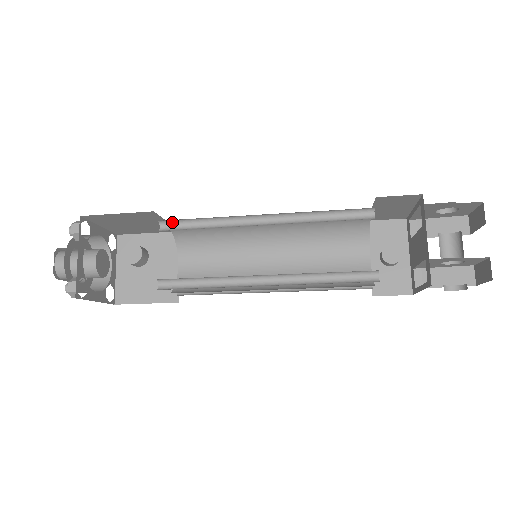
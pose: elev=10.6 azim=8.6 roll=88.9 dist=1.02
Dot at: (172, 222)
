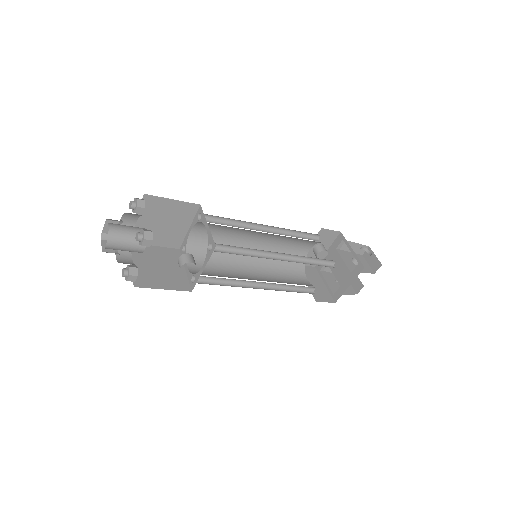
Dot at: (220, 244)
